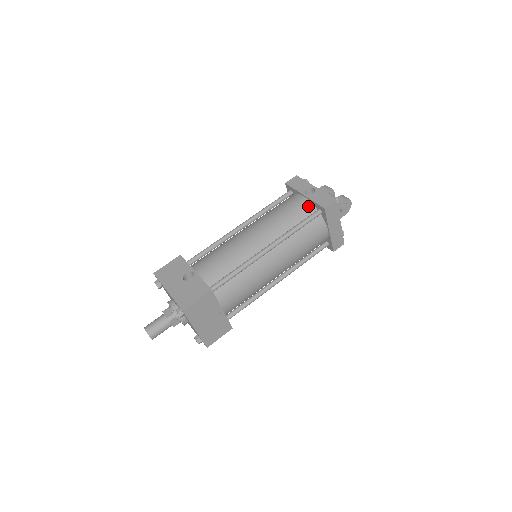
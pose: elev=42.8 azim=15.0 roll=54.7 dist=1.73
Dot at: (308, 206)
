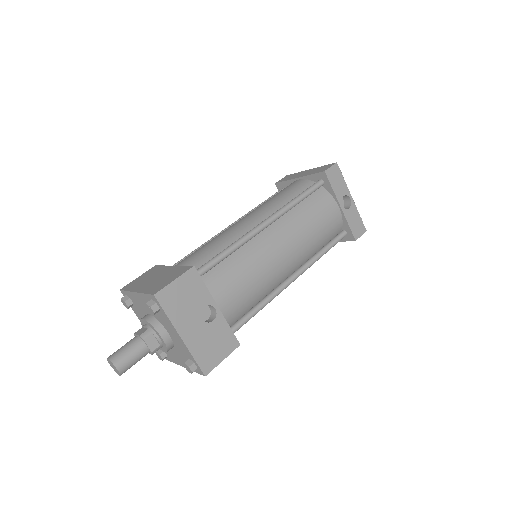
Dot at: (339, 224)
